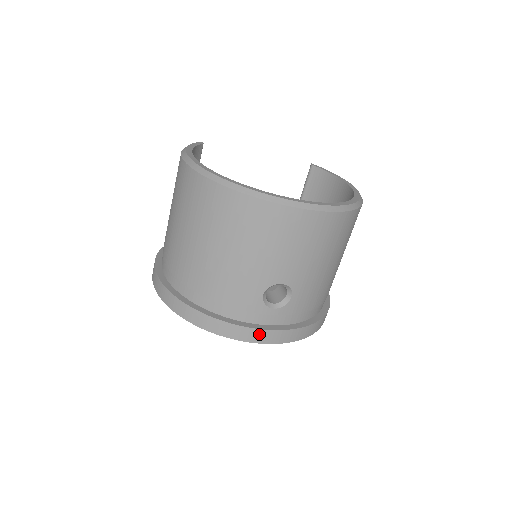
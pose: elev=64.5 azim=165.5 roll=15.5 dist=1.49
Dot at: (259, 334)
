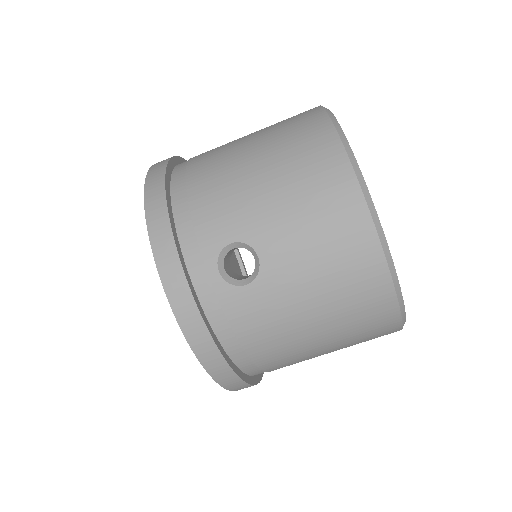
Dot at: (175, 271)
